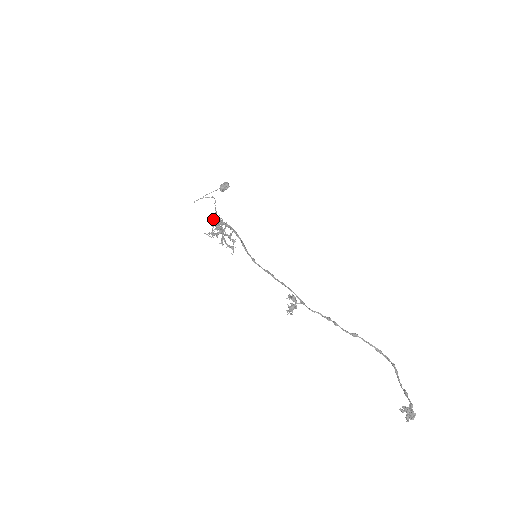
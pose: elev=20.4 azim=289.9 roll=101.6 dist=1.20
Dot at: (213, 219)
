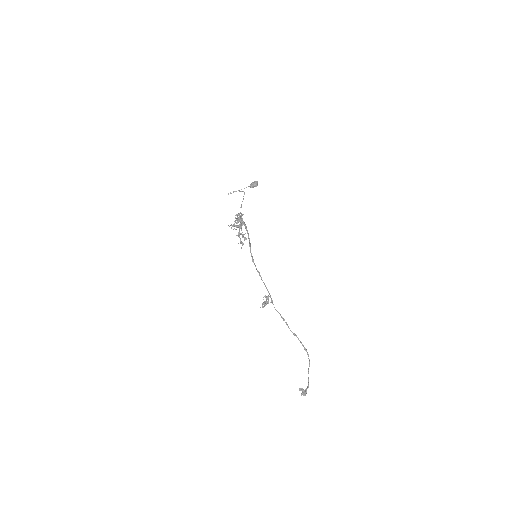
Dot at: (237, 215)
